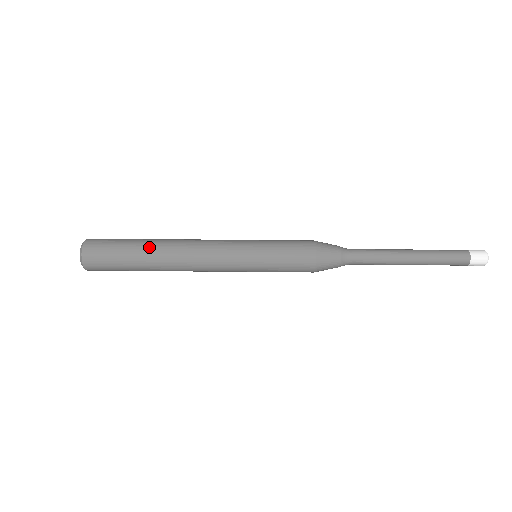
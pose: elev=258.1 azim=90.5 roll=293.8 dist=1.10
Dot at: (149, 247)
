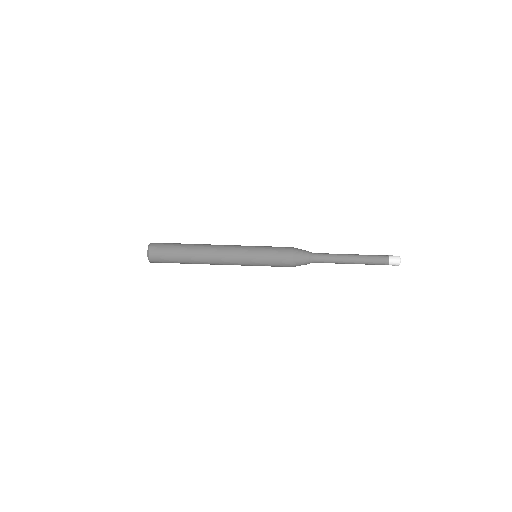
Dot at: (192, 244)
